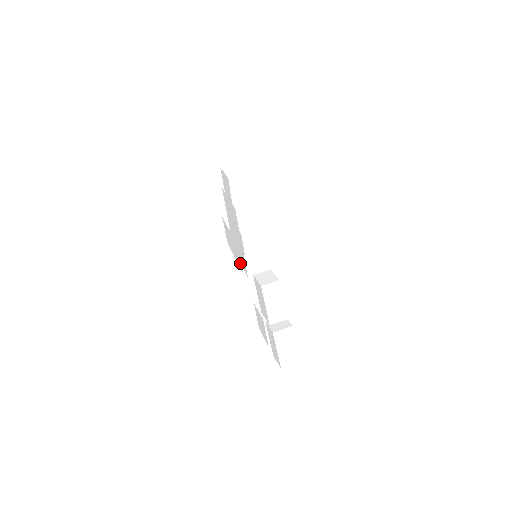
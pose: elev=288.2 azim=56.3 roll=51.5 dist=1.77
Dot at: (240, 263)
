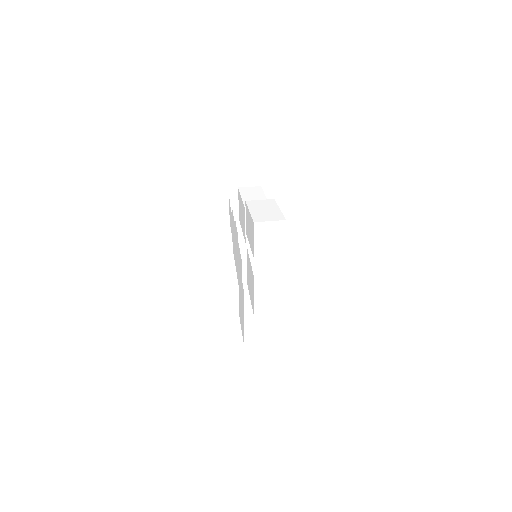
Dot at: (242, 288)
